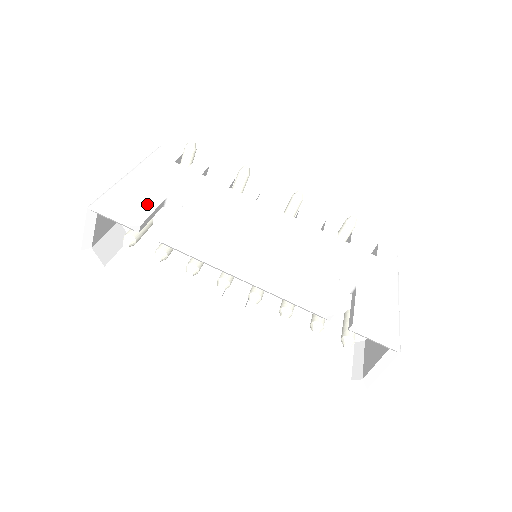
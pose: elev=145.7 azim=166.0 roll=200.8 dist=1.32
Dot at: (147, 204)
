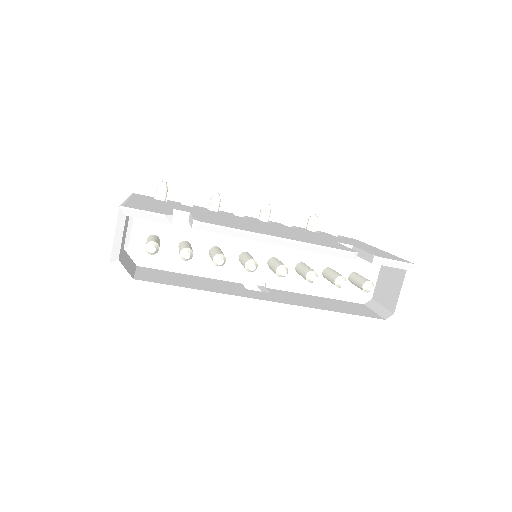
Dot at: (163, 209)
